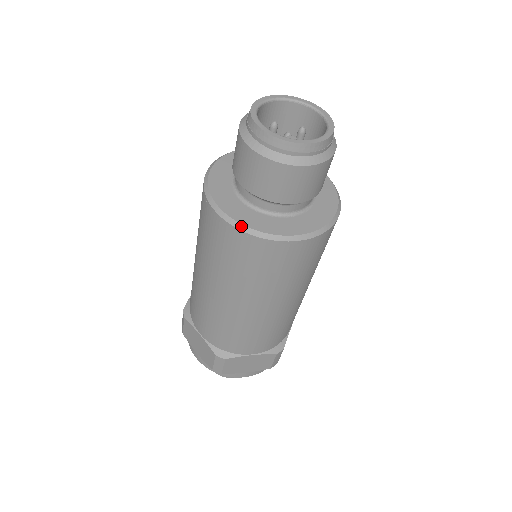
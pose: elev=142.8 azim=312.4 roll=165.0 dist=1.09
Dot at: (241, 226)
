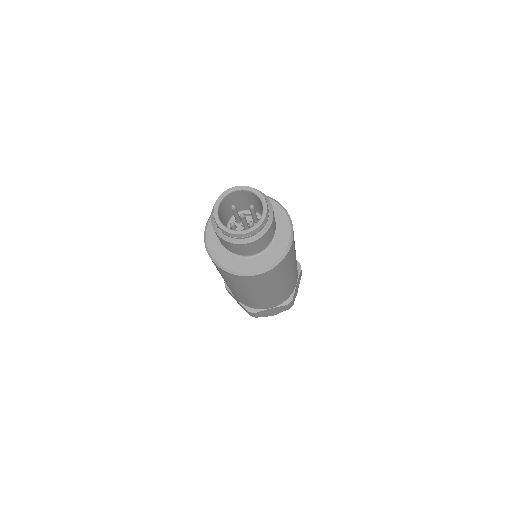
Dot at: (228, 270)
